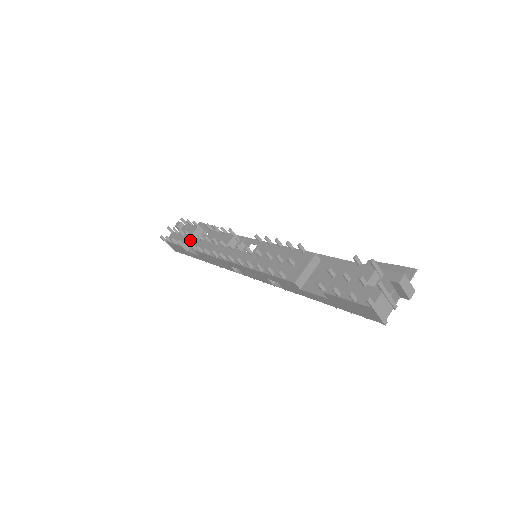
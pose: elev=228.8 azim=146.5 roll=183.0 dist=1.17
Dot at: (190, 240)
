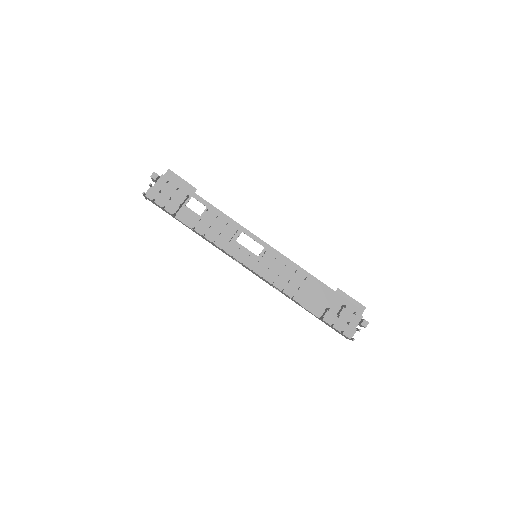
Dot at: (179, 208)
